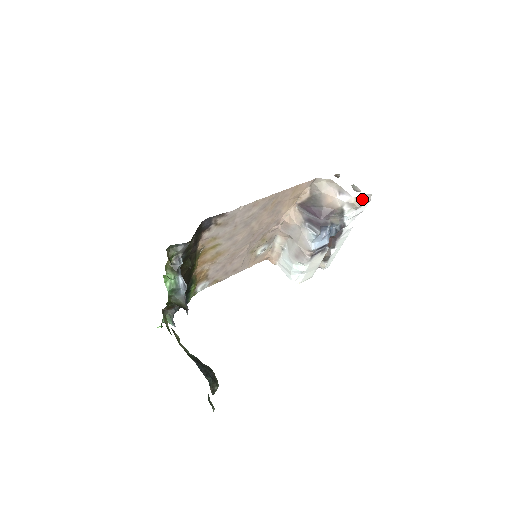
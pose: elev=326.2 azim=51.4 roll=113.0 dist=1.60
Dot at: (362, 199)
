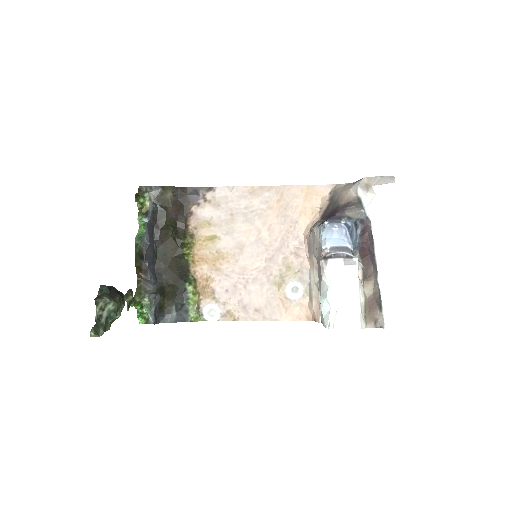
Dot at: (380, 181)
